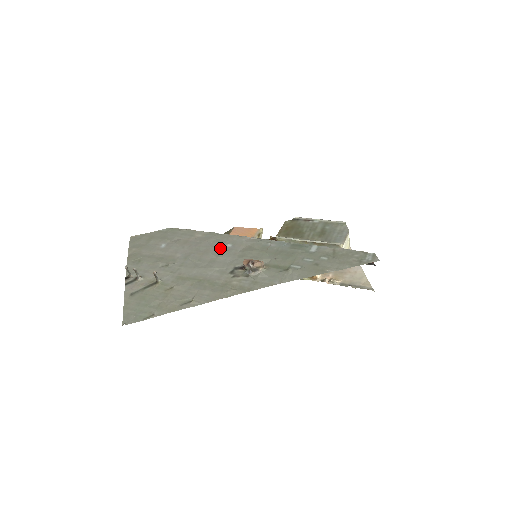
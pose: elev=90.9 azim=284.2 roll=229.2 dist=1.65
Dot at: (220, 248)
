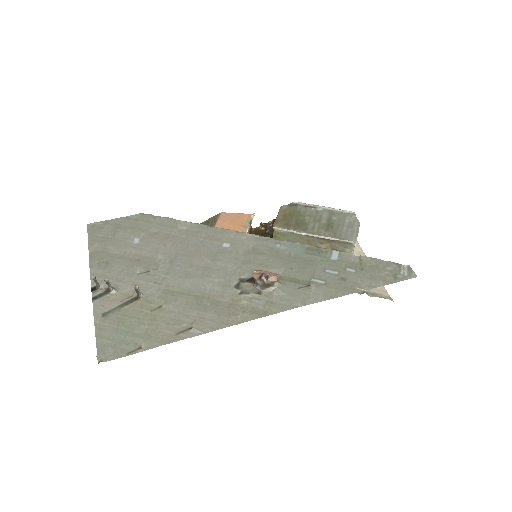
Dot at: (215, 249)
